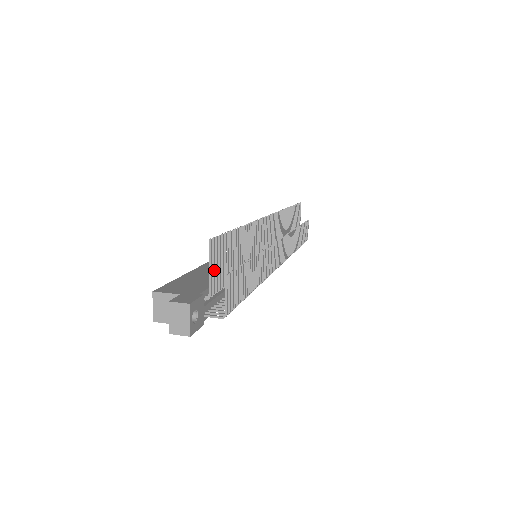
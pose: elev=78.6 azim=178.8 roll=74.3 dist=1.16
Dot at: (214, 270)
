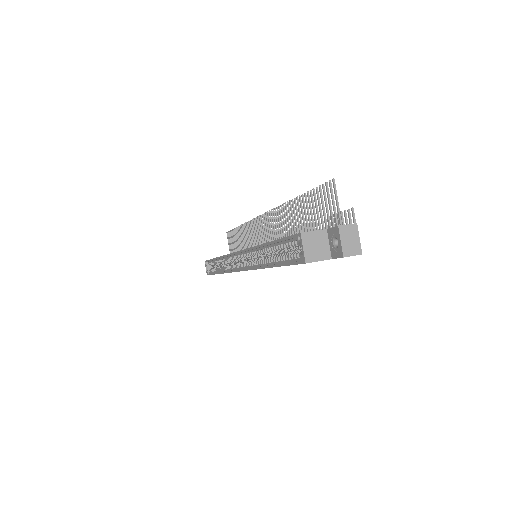
Dot at: (335, 210)
